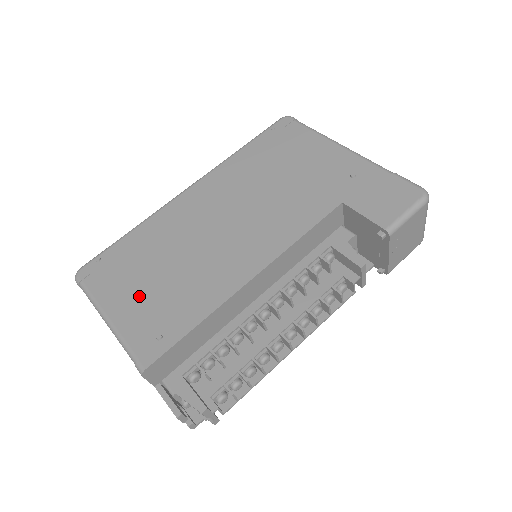
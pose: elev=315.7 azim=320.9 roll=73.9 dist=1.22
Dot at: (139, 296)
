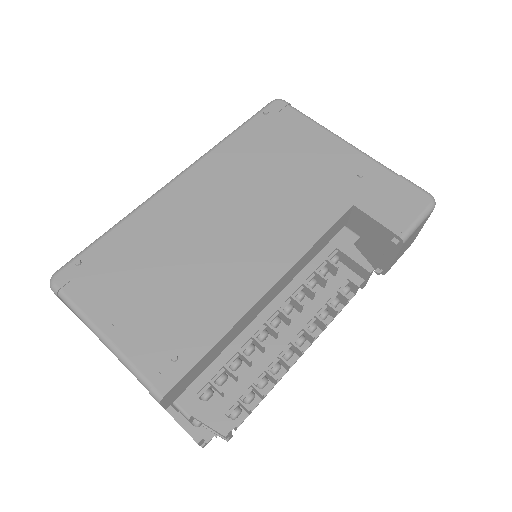
Dot at: (140, 309)
